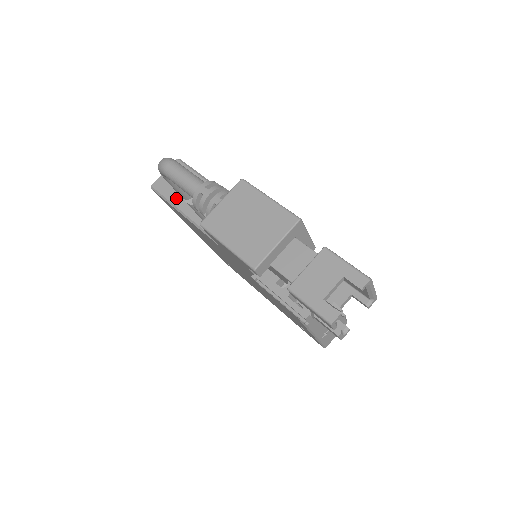
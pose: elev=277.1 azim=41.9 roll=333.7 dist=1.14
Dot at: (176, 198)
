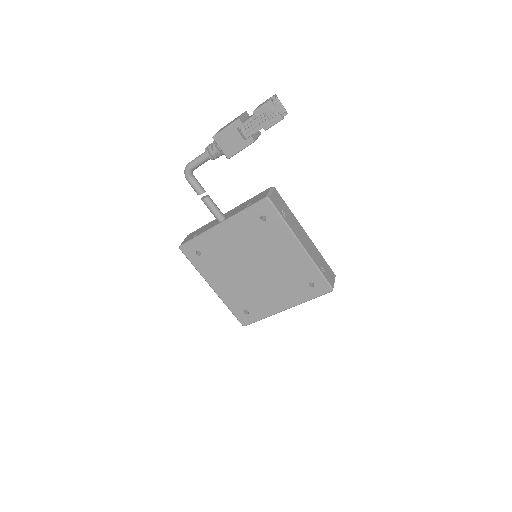
Dot at: (196, 235)
